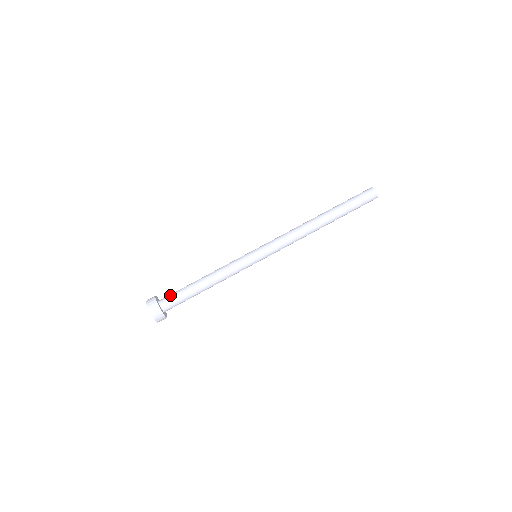
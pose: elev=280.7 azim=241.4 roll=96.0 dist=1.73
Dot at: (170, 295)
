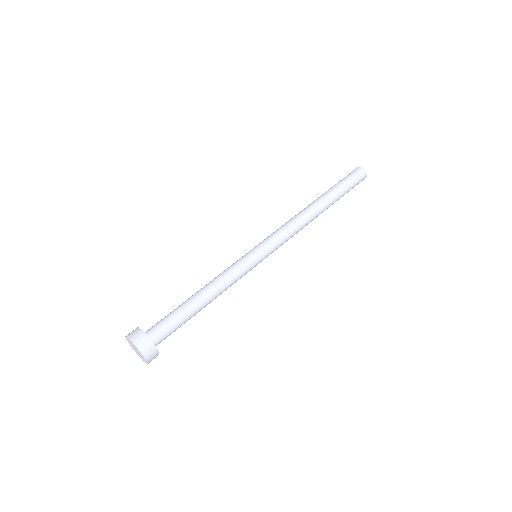
Dot at: (161, 324)
